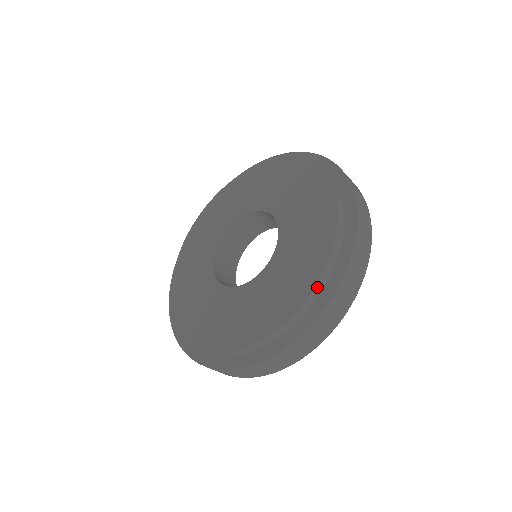
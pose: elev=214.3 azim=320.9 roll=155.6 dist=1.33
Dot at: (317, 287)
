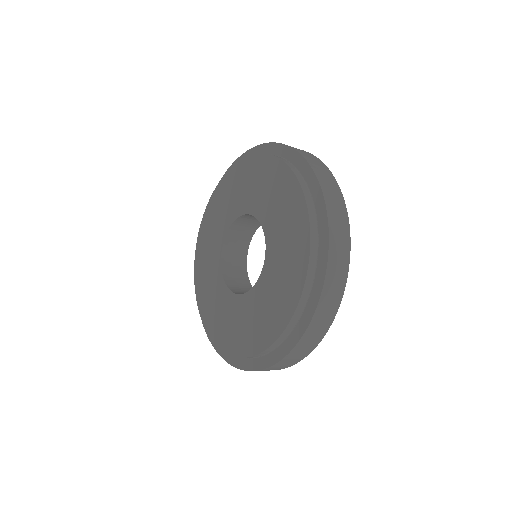
Dot at: (307, 283)
